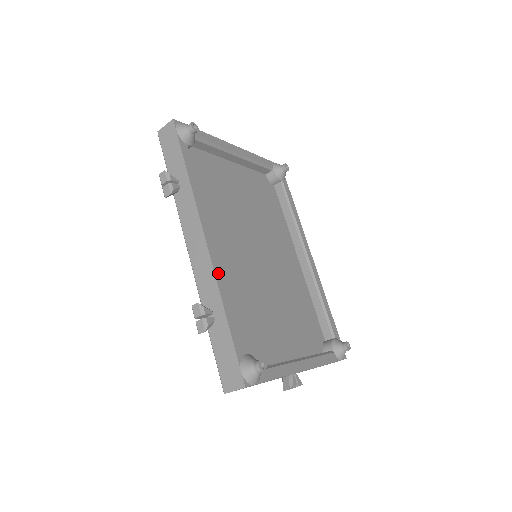
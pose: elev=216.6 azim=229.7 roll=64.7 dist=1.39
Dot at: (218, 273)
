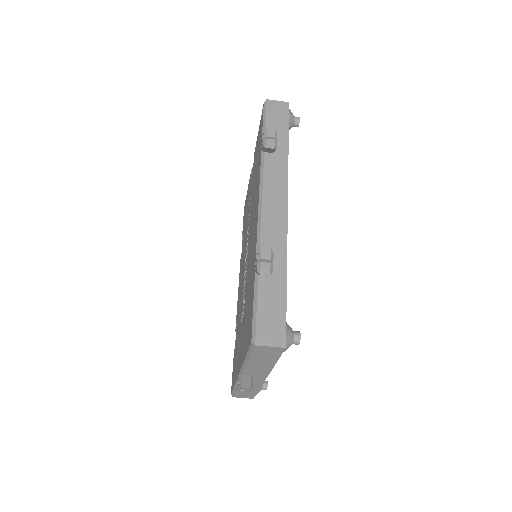
Dot at: (286, 237)
